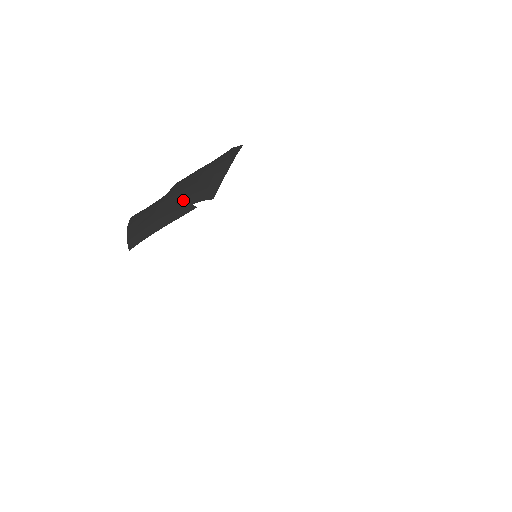
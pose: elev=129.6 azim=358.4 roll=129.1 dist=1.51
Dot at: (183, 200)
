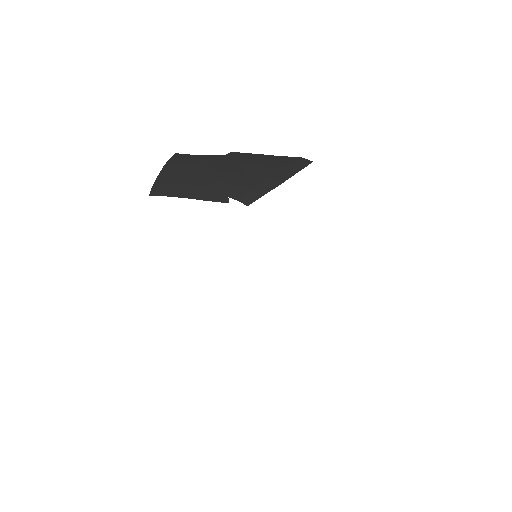
Dot at: (224, 185)
